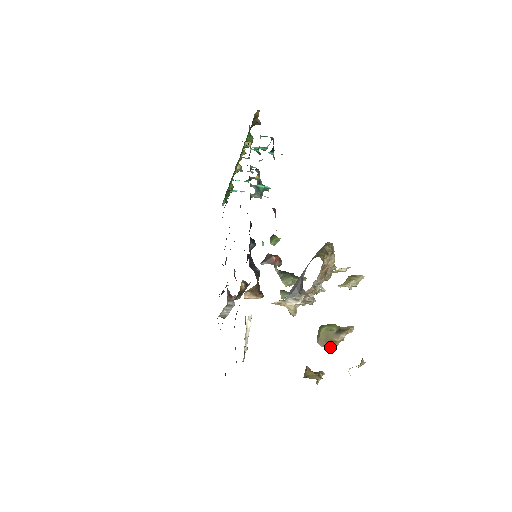
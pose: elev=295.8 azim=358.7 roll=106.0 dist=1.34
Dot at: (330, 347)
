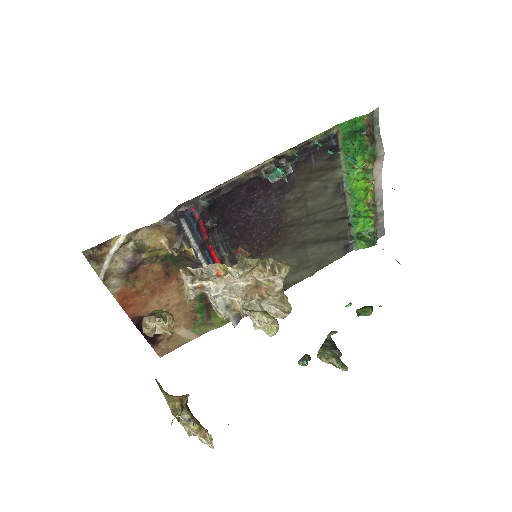
Dot at: (144, 331)
